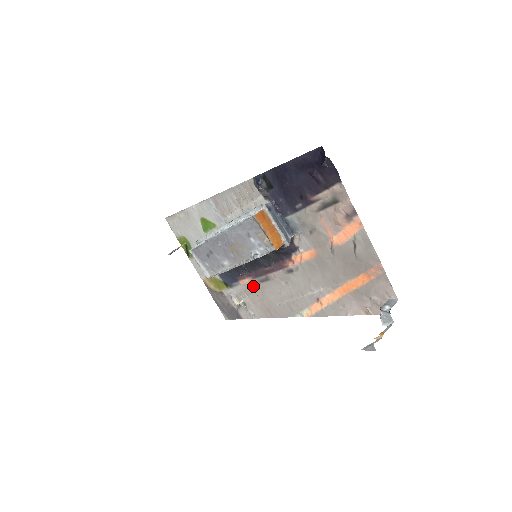
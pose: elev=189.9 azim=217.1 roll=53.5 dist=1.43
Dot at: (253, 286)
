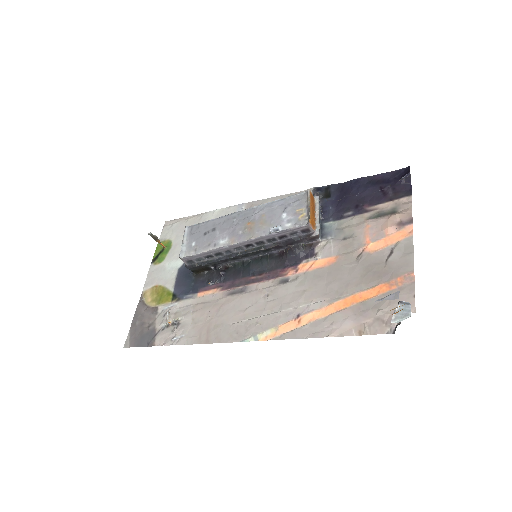
Dot at: (213, 299)
